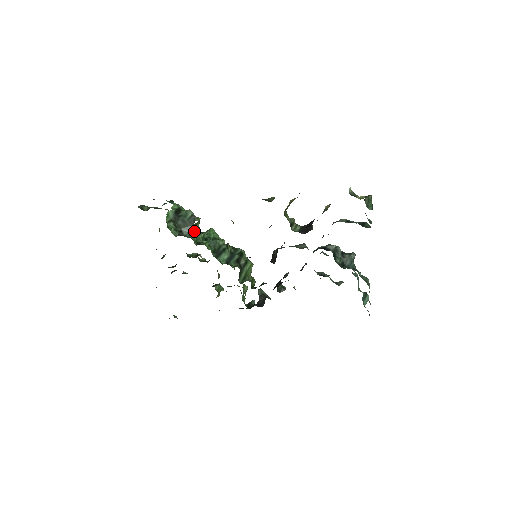
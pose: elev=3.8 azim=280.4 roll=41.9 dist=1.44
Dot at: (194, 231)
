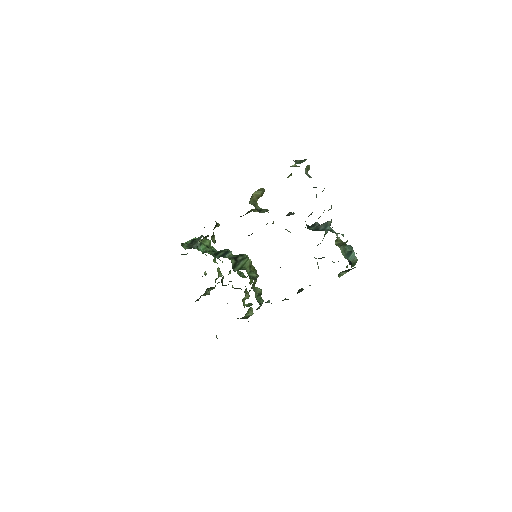
Dot at: (202, 246)
